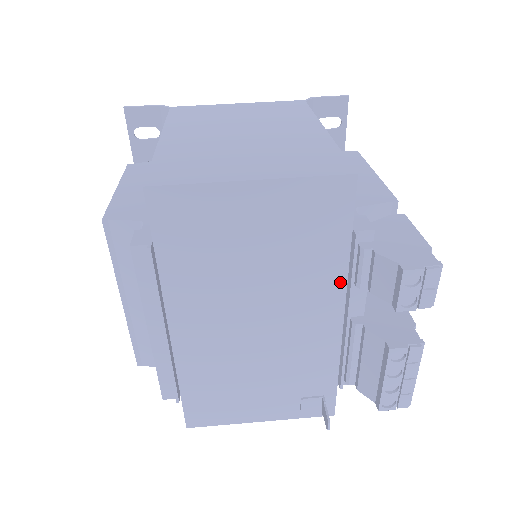
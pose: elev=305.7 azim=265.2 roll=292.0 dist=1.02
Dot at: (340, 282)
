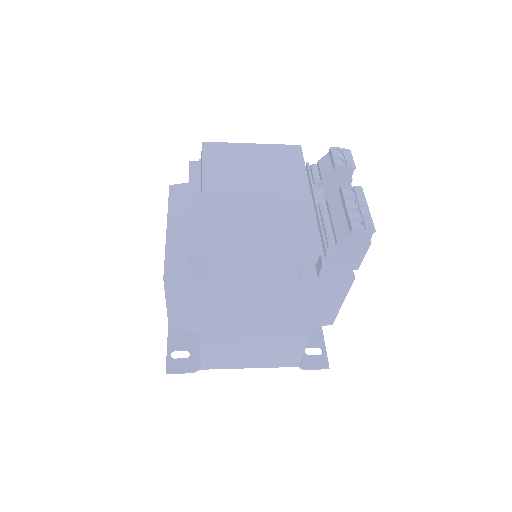
Dot at: (306, 188)
